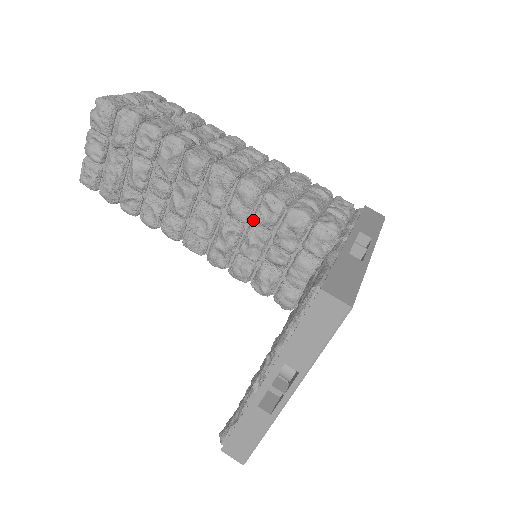
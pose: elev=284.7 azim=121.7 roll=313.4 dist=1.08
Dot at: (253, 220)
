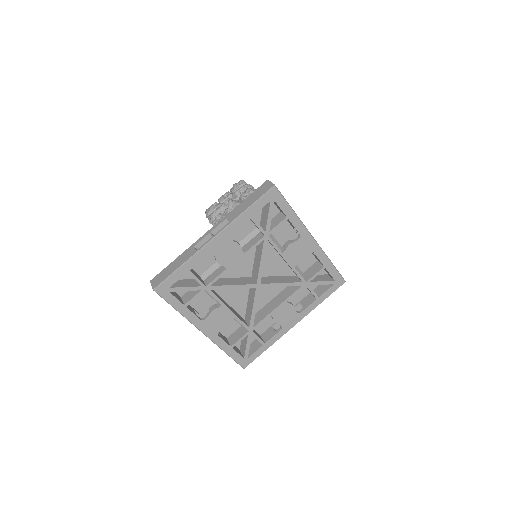
Dot at: occluded
